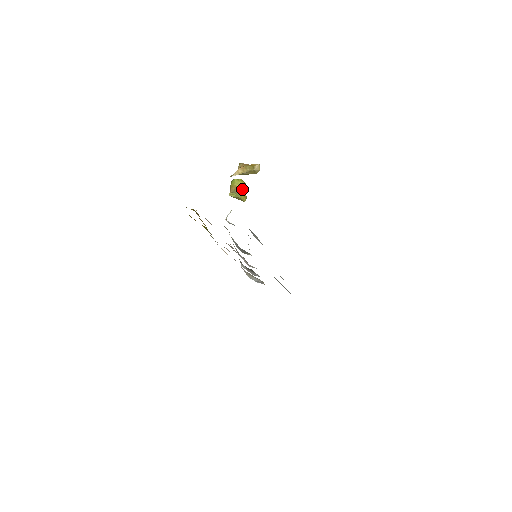
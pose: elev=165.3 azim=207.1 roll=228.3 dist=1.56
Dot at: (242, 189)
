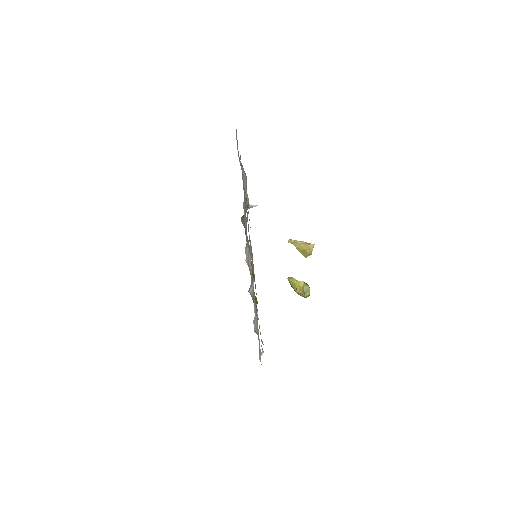
Dot at: (301, 282)
